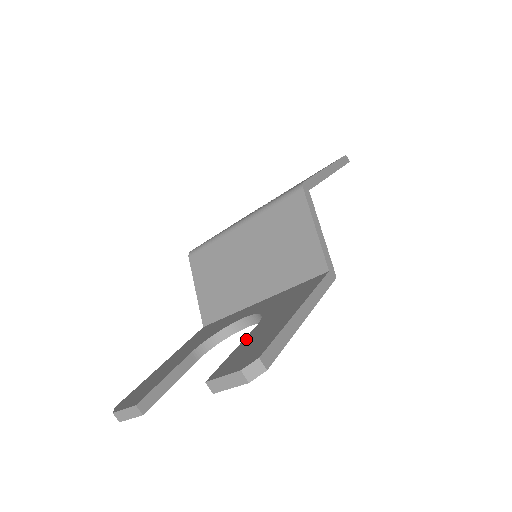
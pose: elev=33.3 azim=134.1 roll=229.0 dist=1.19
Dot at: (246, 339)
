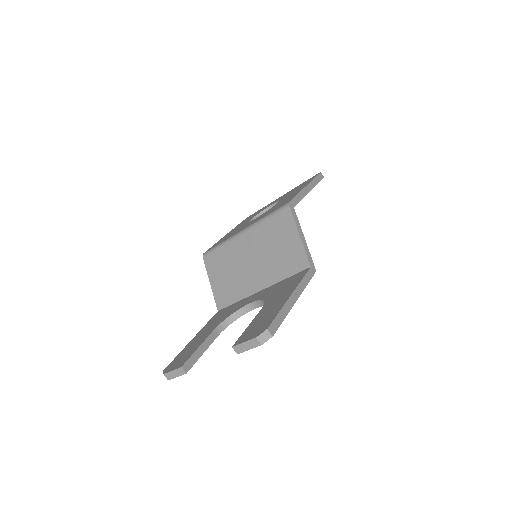
Dot at: (256, 318)
